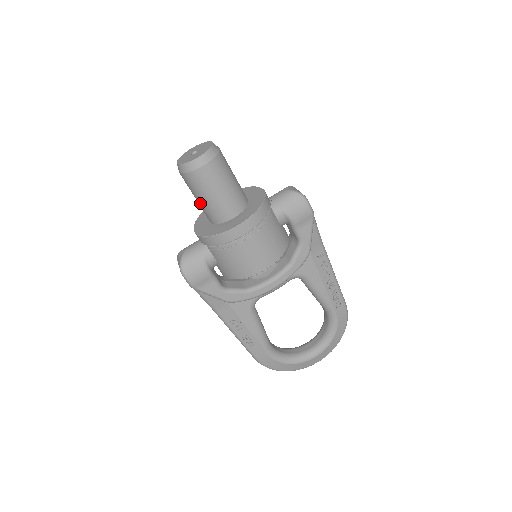
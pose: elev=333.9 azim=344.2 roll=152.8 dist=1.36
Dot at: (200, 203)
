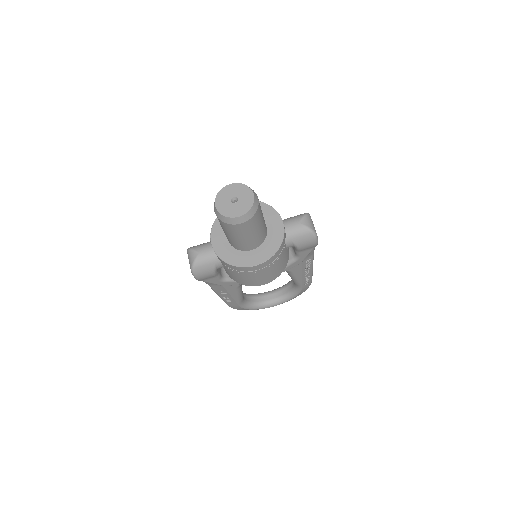
Dot at: (225, 234)
